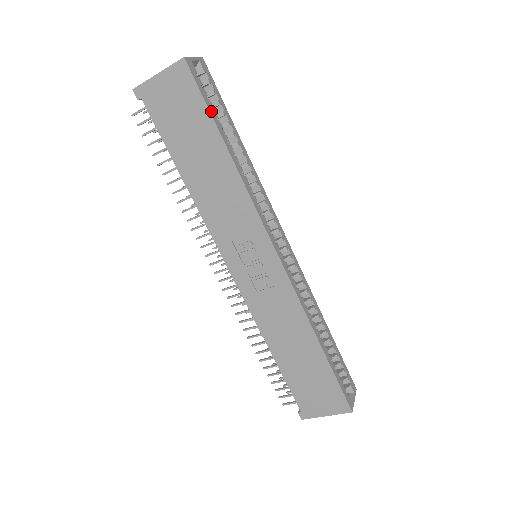
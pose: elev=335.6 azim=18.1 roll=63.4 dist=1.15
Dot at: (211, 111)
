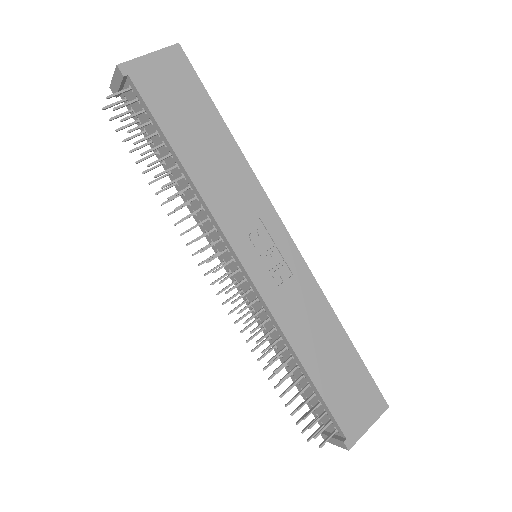
Dot at: (207, 96)
